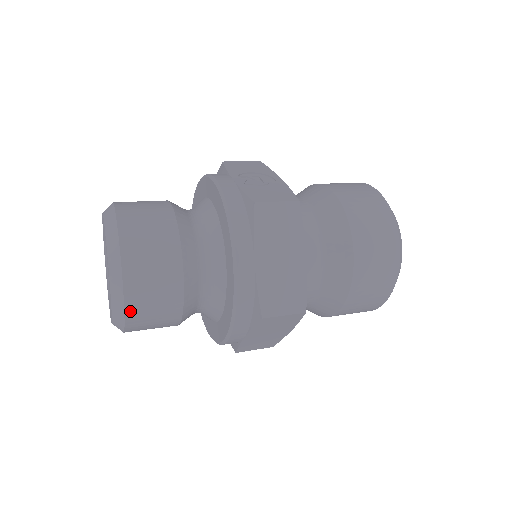
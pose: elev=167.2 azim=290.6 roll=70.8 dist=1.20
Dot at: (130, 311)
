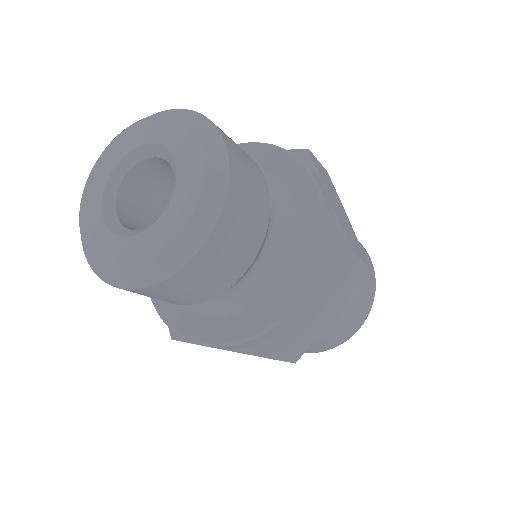
Dot at: (228, 205)
